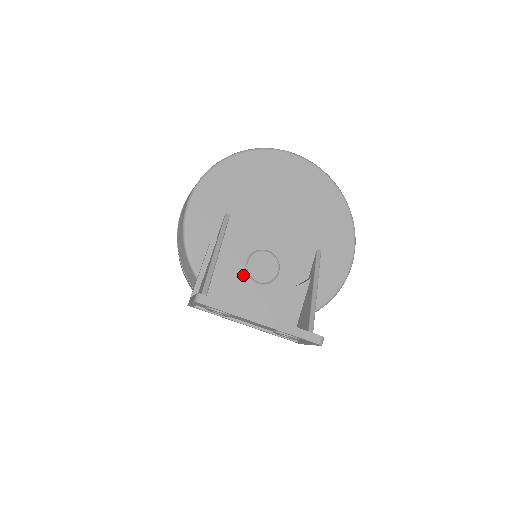
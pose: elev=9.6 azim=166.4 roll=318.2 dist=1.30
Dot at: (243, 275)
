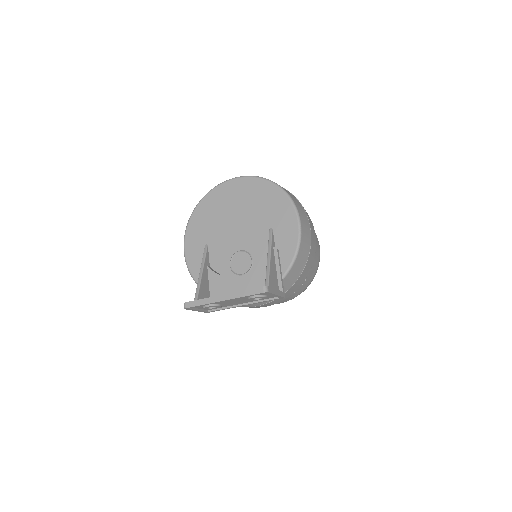
Dot at: (232, 275)
